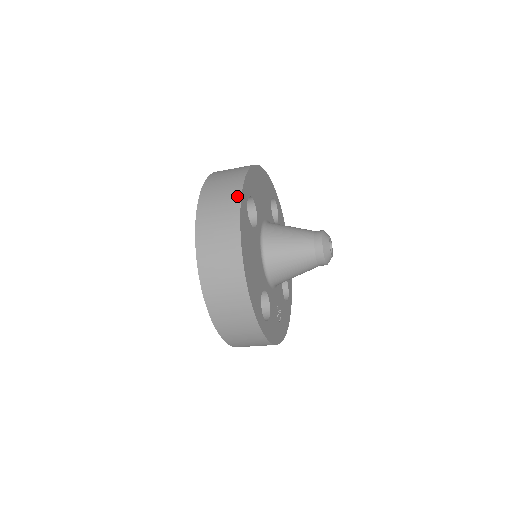
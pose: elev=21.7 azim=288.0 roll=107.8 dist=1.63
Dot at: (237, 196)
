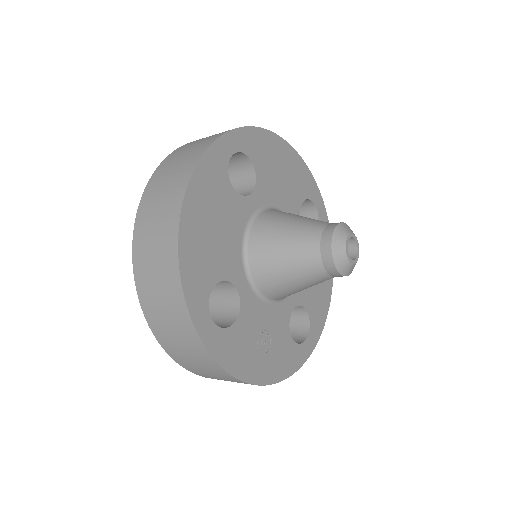
Dot at: (215, 137)
